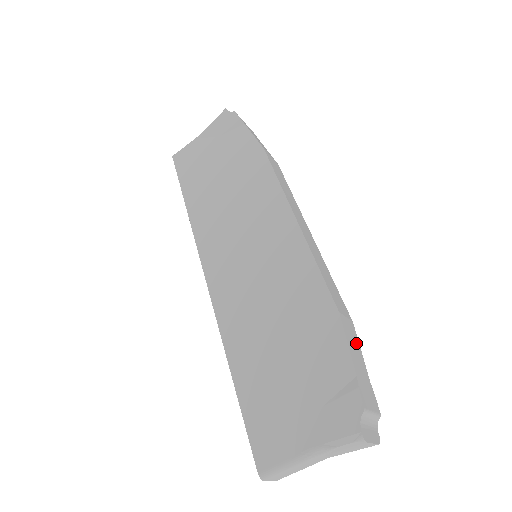
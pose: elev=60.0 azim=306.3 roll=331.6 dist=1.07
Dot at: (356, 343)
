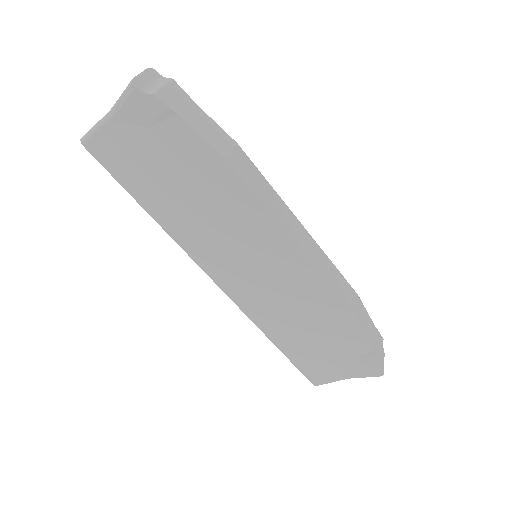
Dot at: (364, 313)
